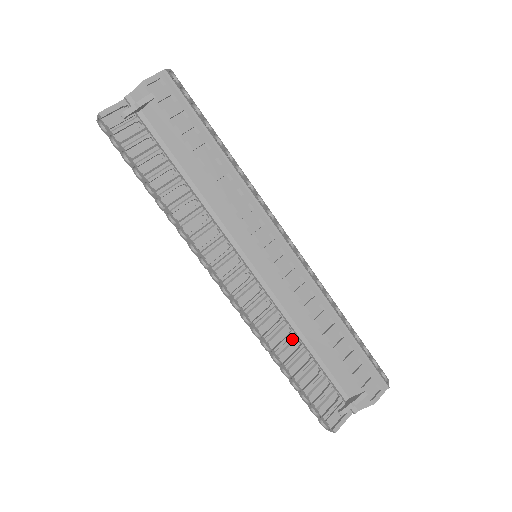
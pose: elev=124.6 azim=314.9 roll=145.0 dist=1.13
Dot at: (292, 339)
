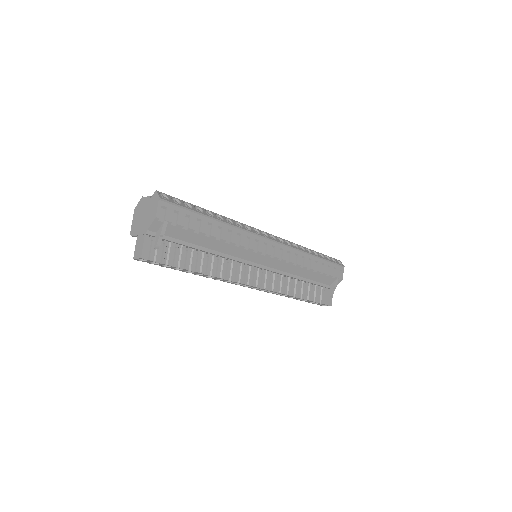
Dot at: (295, 282)
